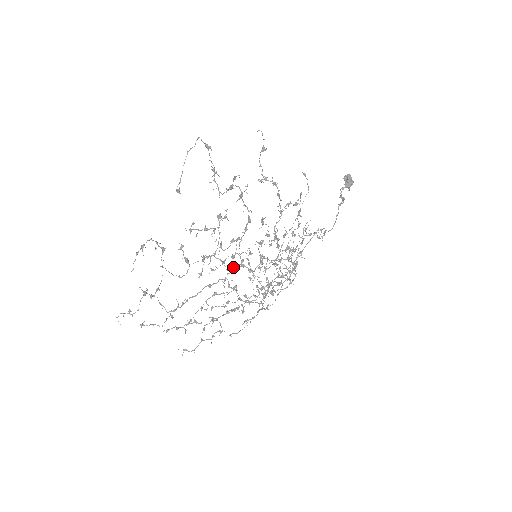
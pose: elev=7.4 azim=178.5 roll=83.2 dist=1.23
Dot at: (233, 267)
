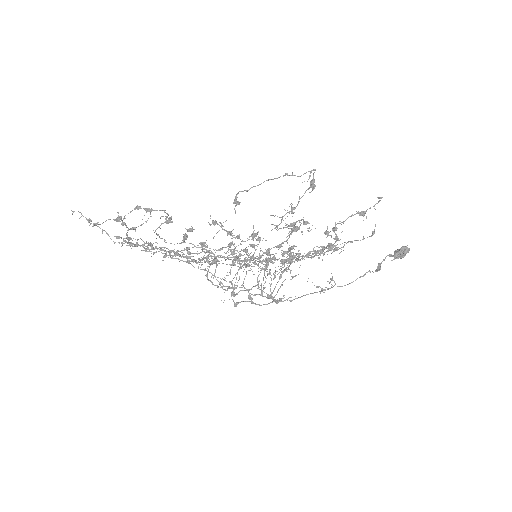
Dot at: (222, 278)
